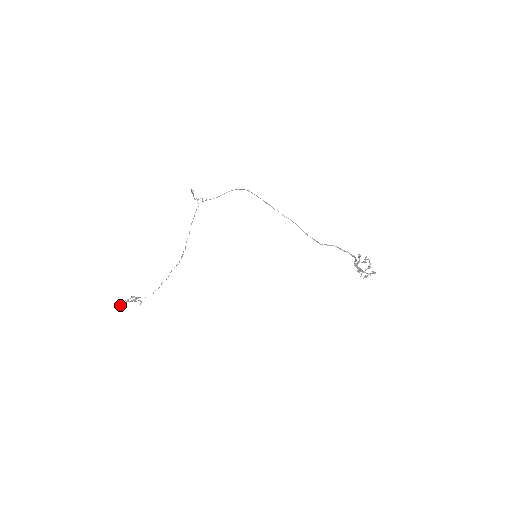
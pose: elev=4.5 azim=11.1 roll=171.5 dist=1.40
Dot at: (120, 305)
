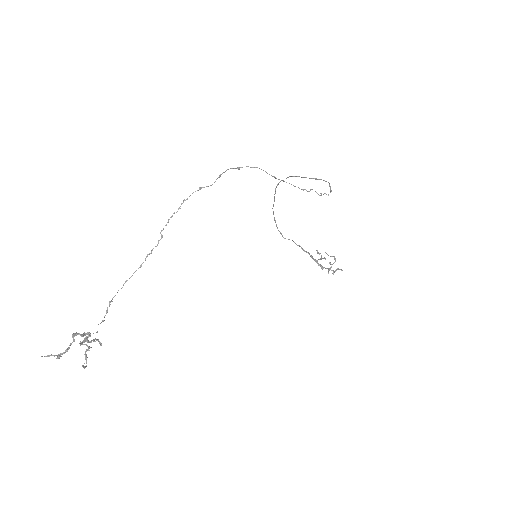
Dot at: (59, 355)
